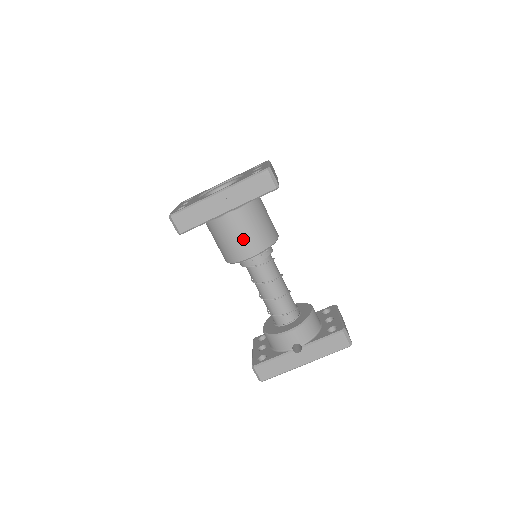
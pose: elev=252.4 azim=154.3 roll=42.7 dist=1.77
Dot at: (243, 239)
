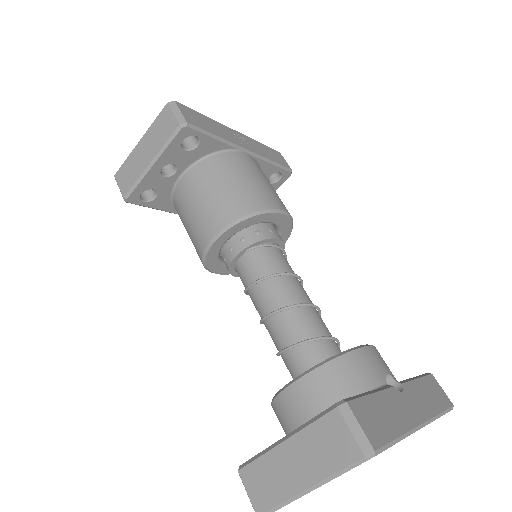
Dot at: (268, 186)
